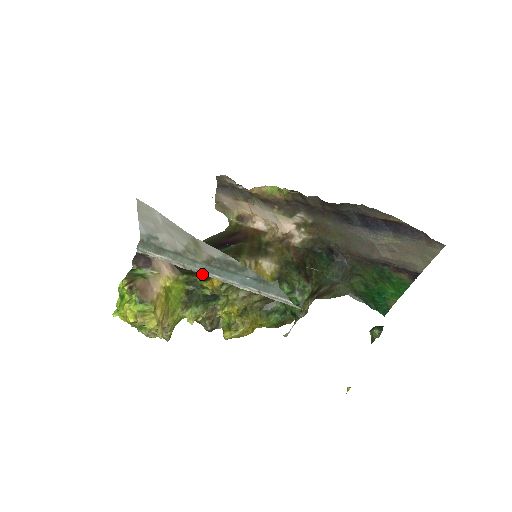
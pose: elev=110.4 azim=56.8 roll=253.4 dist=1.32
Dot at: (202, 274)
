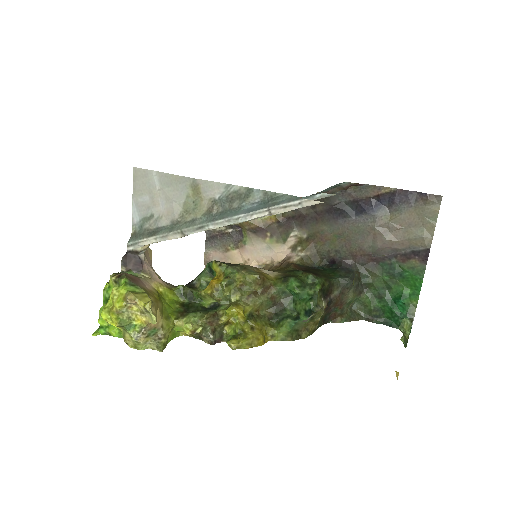
Dot at: (198, 288)
